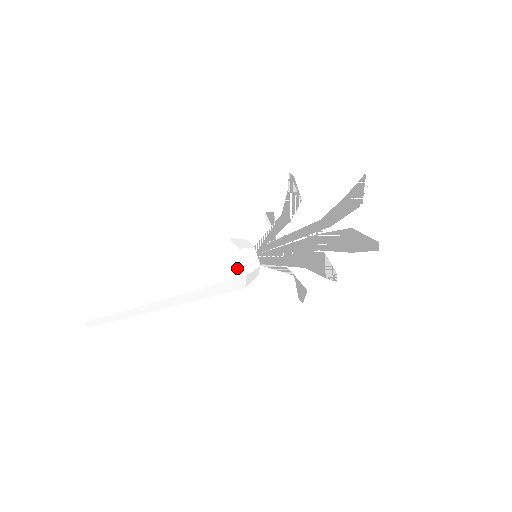
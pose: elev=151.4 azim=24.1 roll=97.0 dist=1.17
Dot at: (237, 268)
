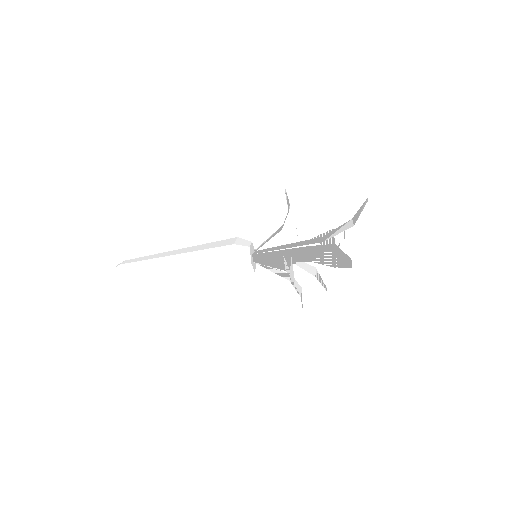
Dot at: (229, 259)
